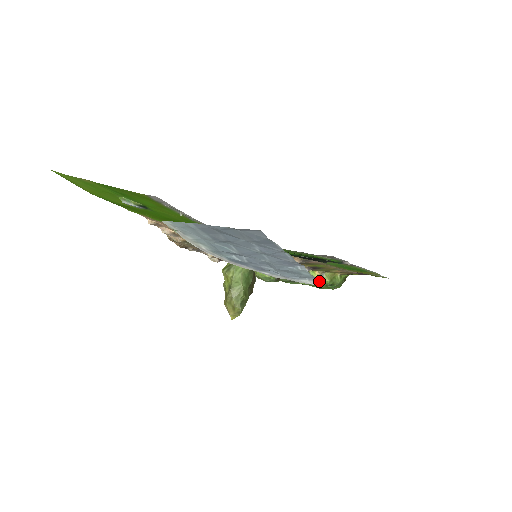
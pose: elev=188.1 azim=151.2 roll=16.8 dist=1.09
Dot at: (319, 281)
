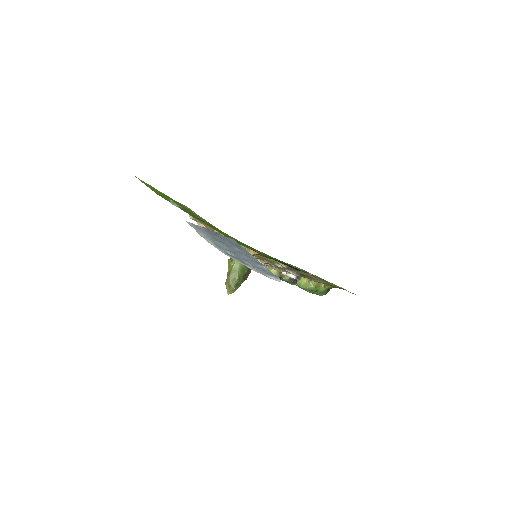
Dot at: occluded
